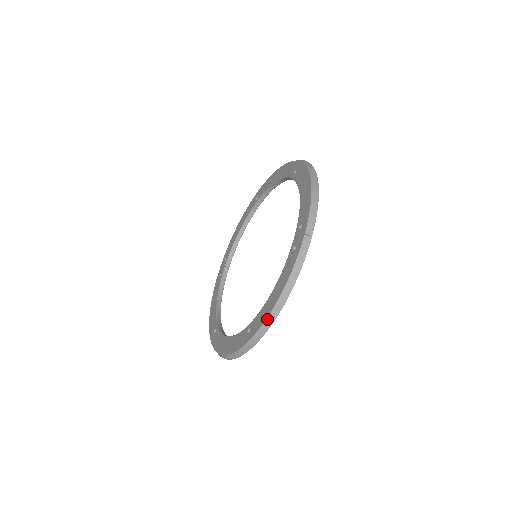
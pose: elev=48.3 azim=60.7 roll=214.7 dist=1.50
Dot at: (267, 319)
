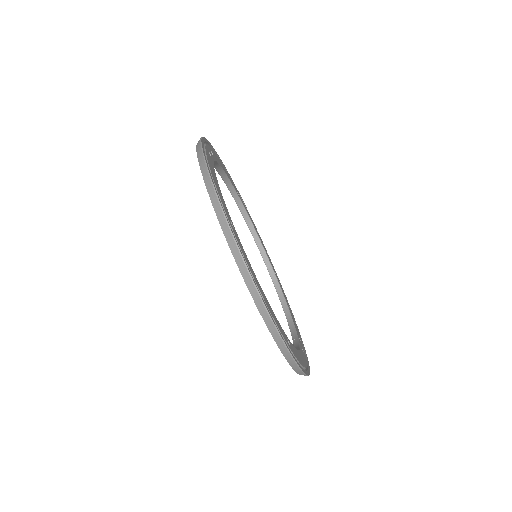
Dot at: (205, 183)
